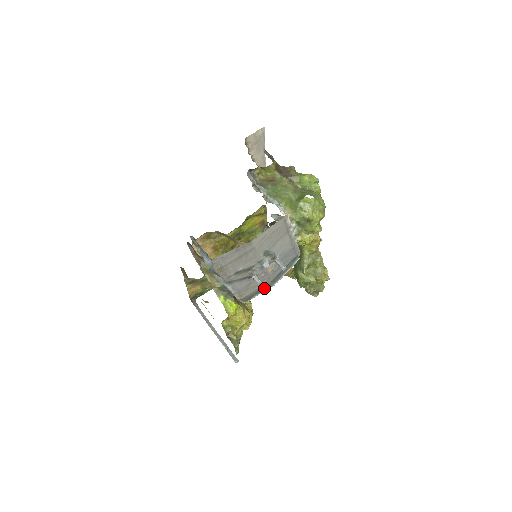
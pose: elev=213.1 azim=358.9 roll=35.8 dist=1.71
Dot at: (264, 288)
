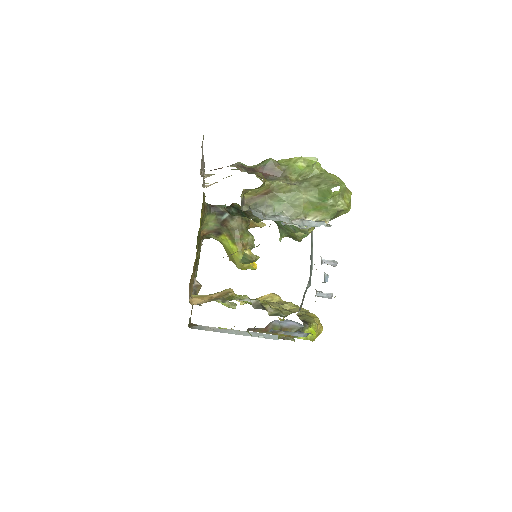
Dot at: (309, 286)
